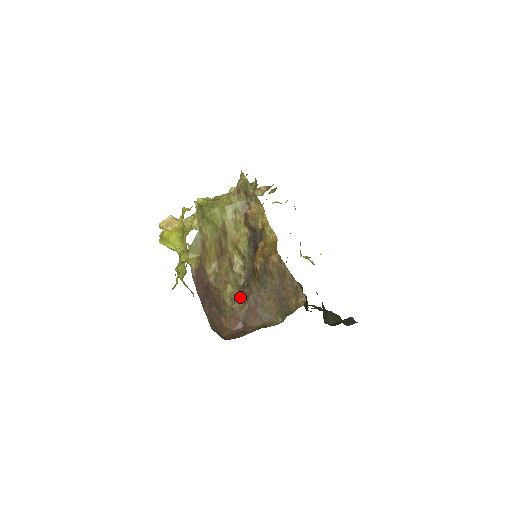
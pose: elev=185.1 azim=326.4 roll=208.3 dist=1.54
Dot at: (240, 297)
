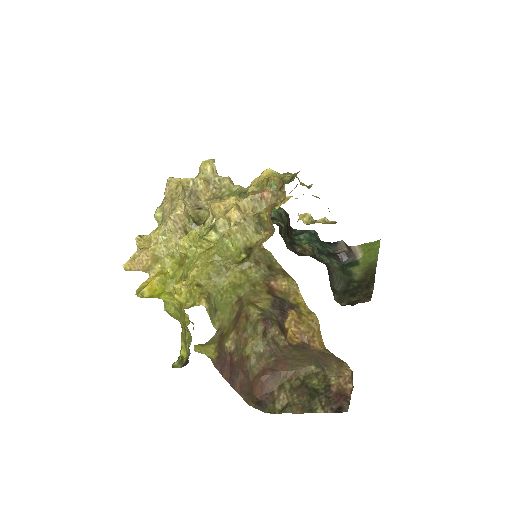
Dot at: (265, 350)
